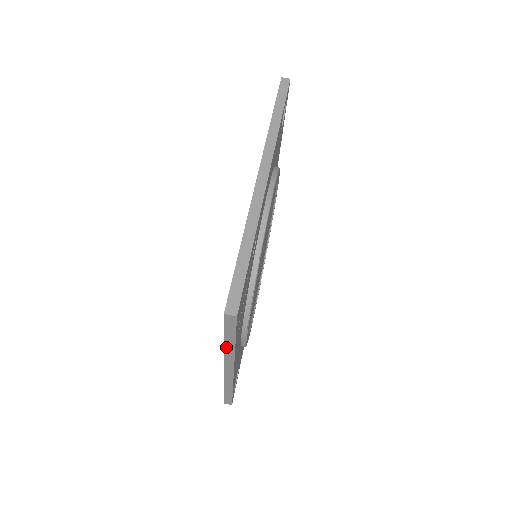
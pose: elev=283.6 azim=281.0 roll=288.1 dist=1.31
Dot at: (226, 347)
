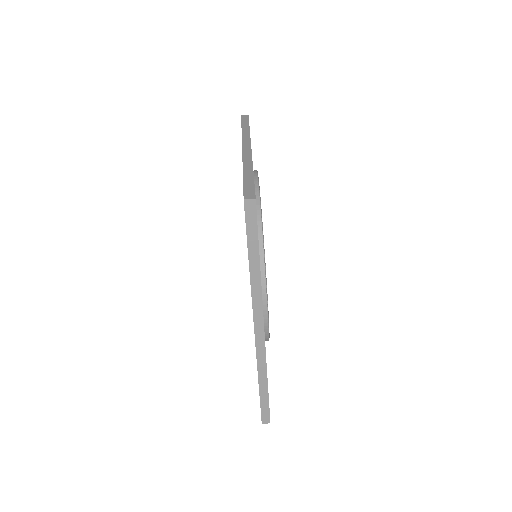
Dot at: (251, 271)
